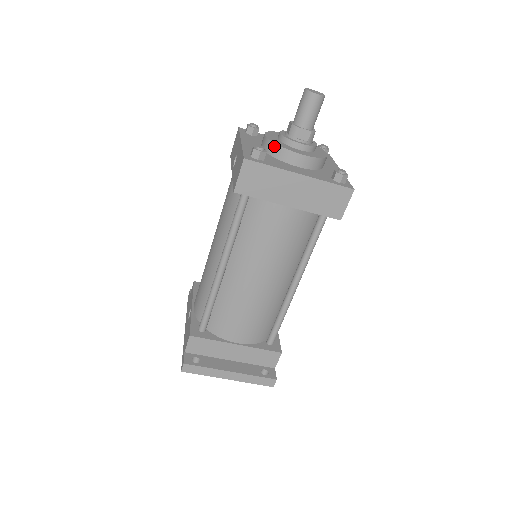
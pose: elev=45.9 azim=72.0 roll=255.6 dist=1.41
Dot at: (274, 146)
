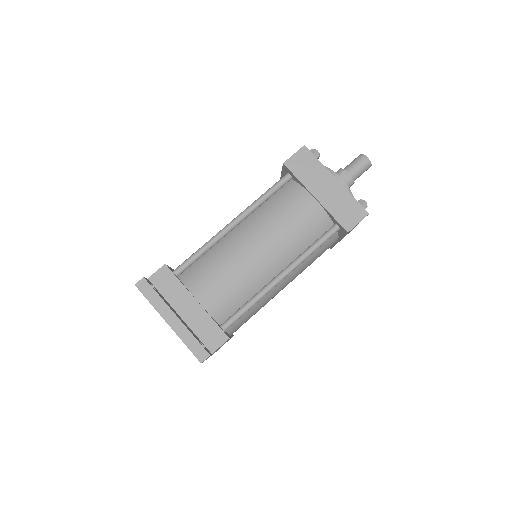
Dot at: occluded
